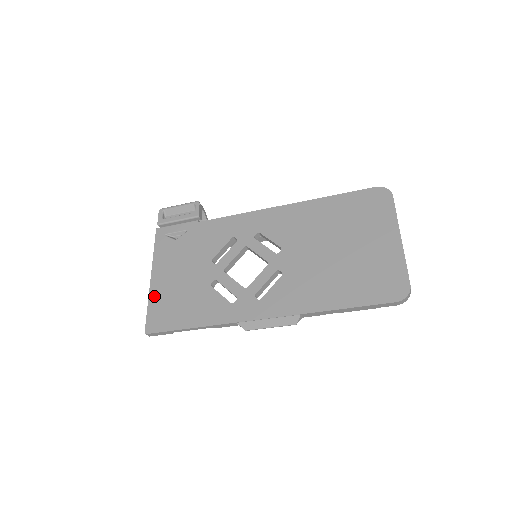
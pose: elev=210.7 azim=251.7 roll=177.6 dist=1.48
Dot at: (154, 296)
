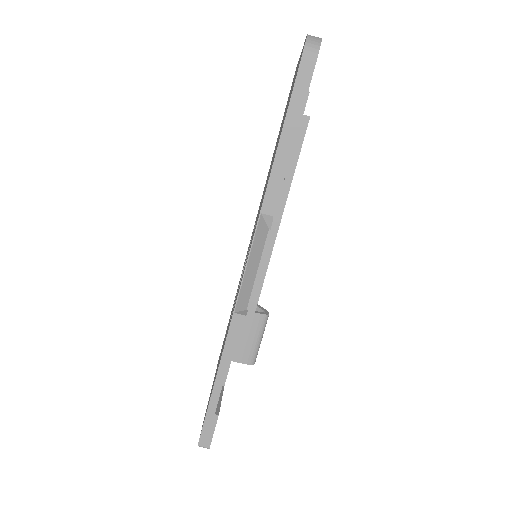
Dot at: occluded
